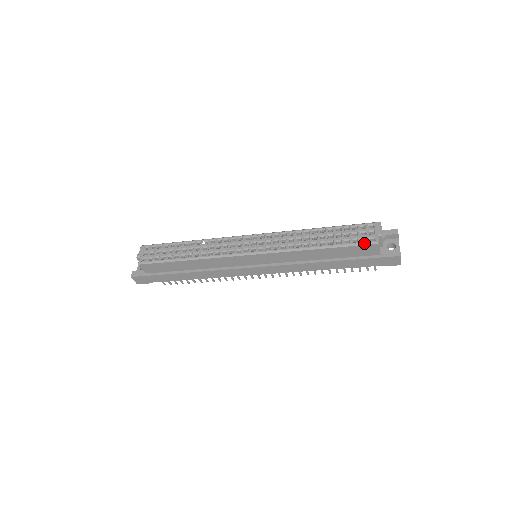
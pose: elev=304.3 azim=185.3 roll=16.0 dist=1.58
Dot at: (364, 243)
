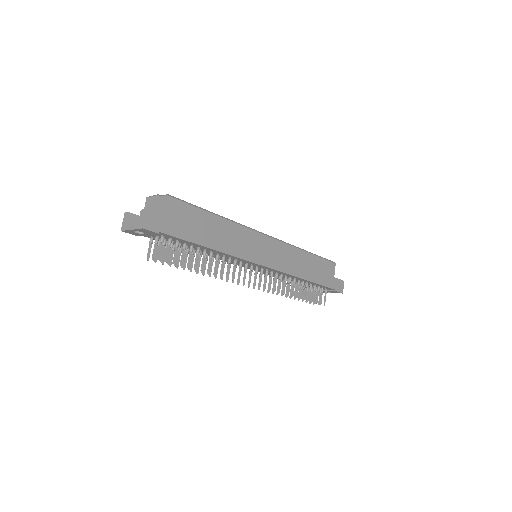
Dot at: (329, 260)
